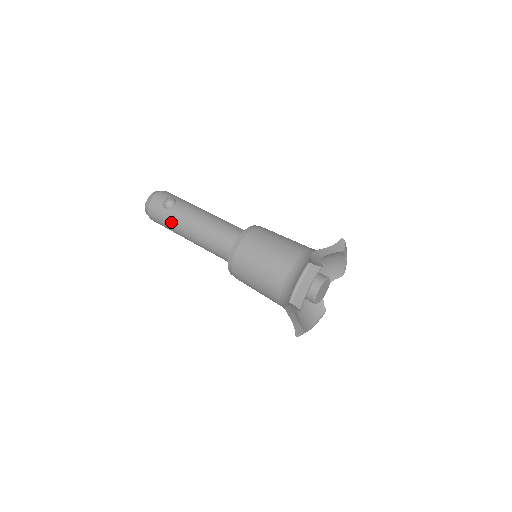
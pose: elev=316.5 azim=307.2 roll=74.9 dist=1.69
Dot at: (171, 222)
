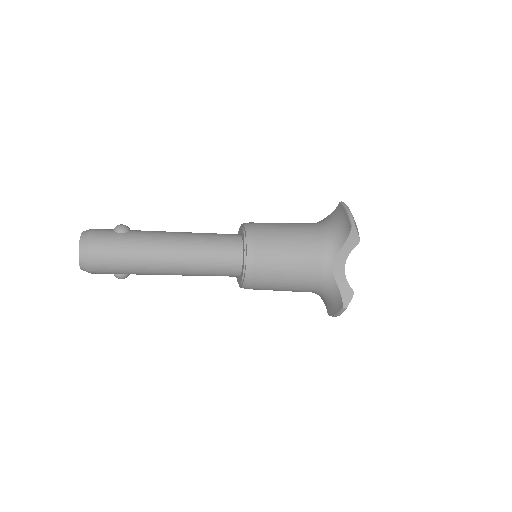
Dot at: (136, 243)
